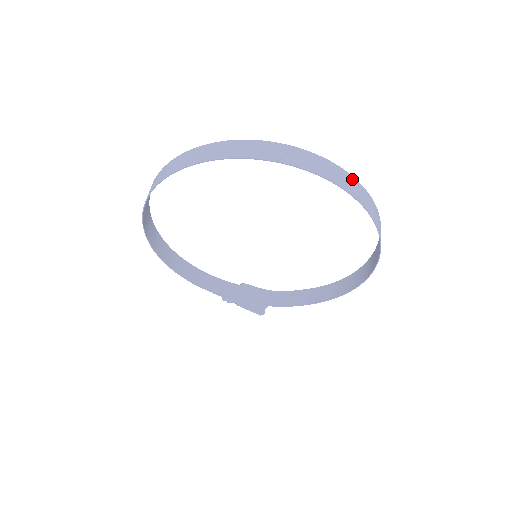
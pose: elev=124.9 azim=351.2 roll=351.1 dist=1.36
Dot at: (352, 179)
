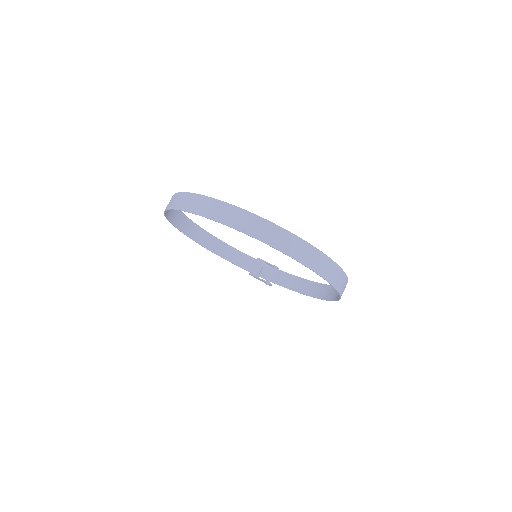
Dot at: (310, 248)
